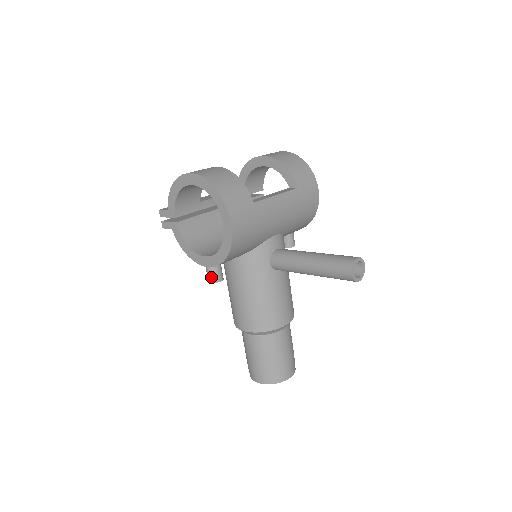
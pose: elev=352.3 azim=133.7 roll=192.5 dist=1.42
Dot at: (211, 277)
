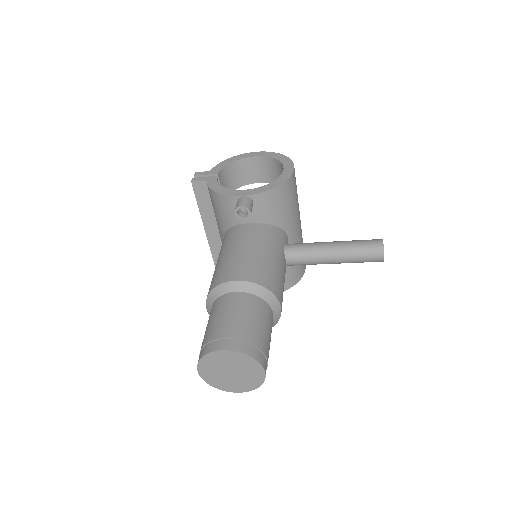
Dot at: (245, 202)
